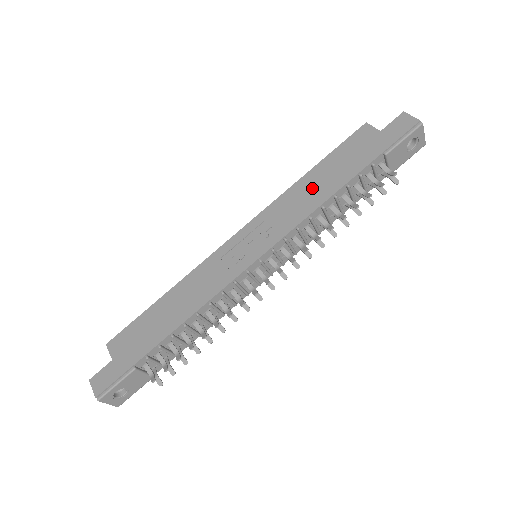
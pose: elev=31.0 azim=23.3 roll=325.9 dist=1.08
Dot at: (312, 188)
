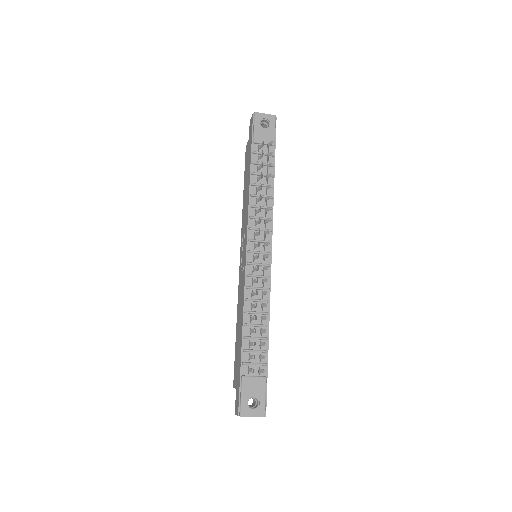
Dot at: (245, 197)
